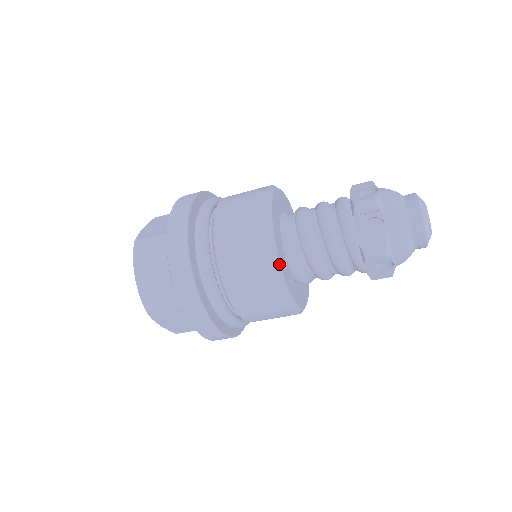
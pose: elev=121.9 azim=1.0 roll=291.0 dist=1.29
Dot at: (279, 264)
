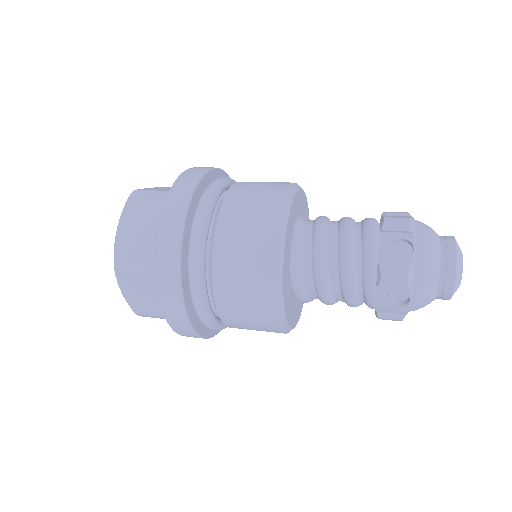
Dot at: (283, 252)
